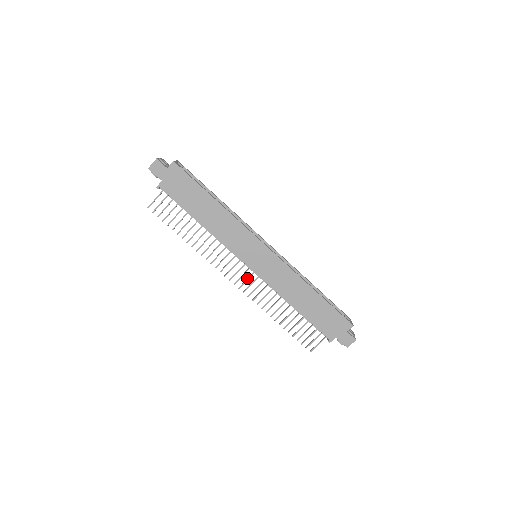
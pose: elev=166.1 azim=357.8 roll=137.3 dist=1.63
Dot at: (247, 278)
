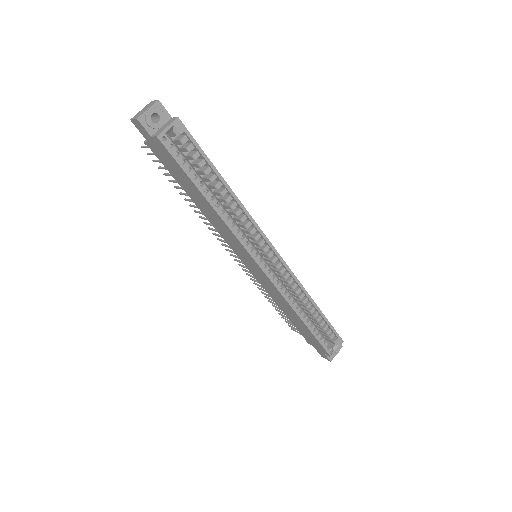
Dot at: (242, 262)
